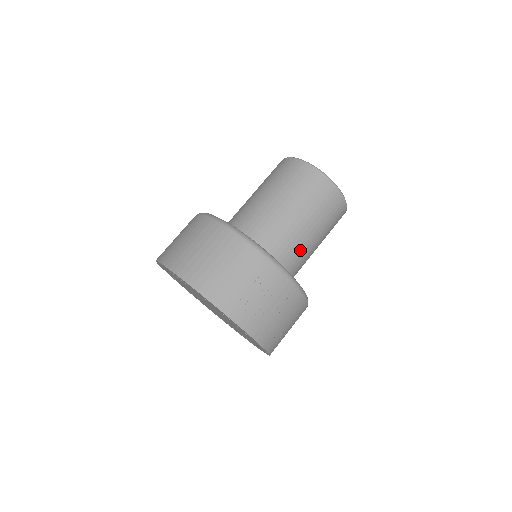
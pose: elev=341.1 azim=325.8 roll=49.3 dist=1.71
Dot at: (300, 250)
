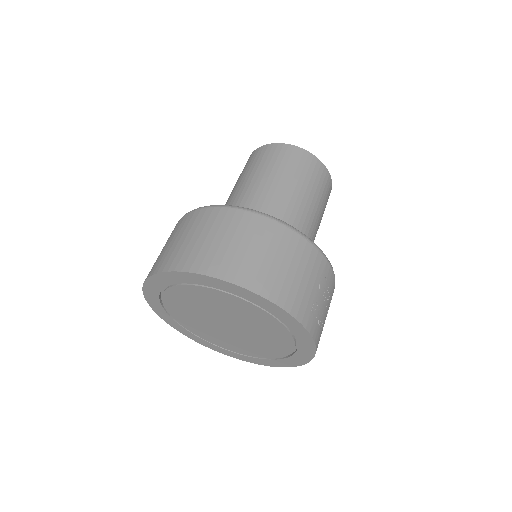
Dot at: occluded
